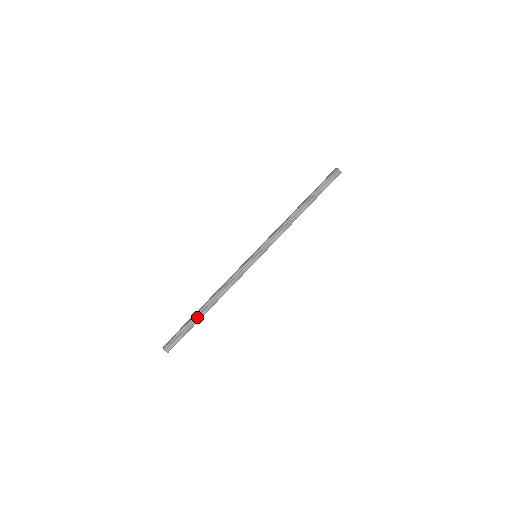
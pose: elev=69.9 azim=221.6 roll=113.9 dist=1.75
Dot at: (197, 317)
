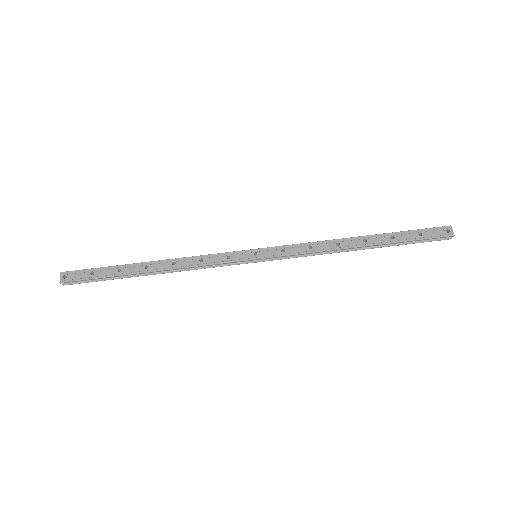
Dot at: (128, 274)
